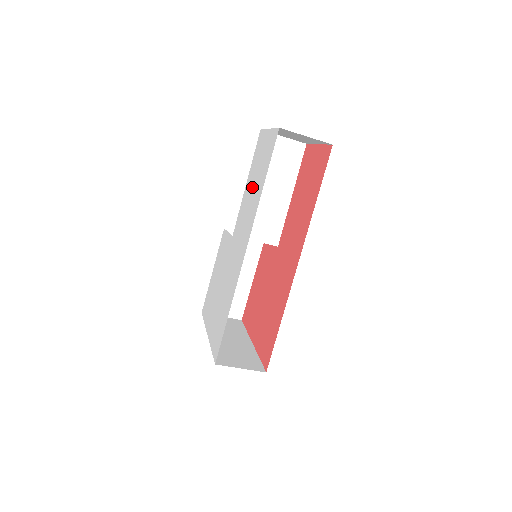
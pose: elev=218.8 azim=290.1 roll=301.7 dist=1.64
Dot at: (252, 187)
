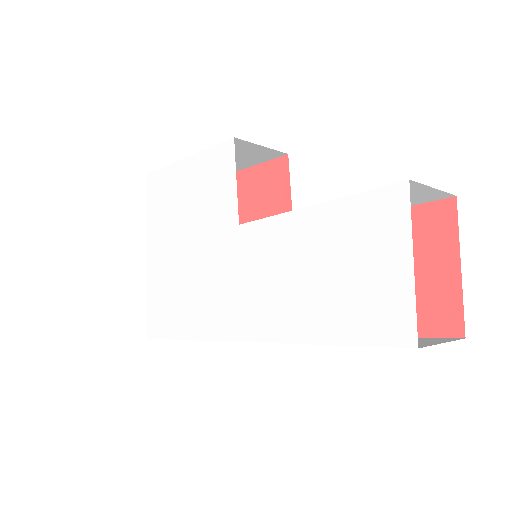
Dot at: (310, 266)
